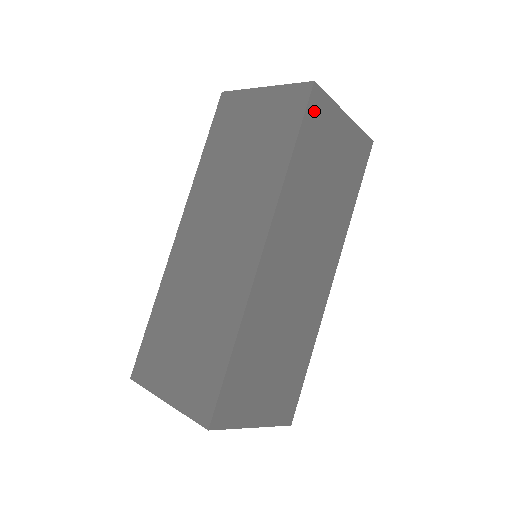
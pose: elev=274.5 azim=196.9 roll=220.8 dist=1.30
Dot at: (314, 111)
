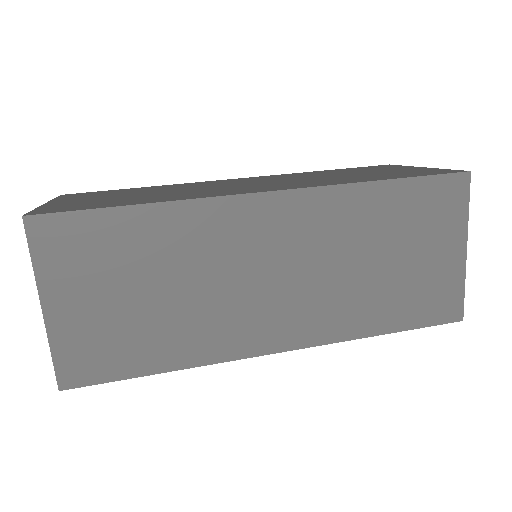
Dot at: (444, 190)
